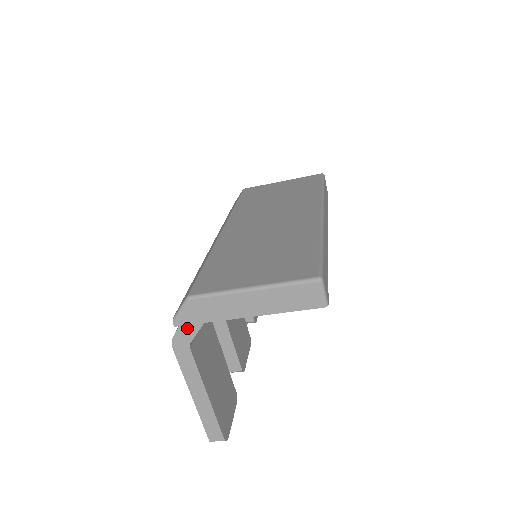
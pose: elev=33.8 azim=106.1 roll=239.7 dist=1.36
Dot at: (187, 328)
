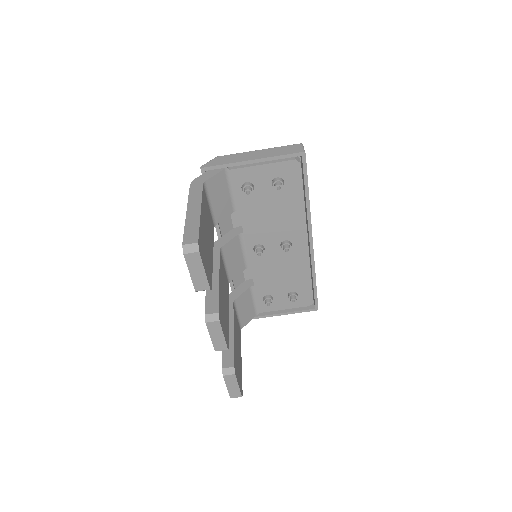
Dot at: (207, 175)
